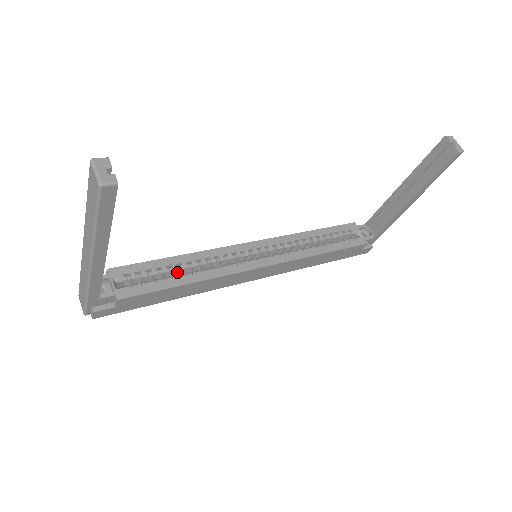
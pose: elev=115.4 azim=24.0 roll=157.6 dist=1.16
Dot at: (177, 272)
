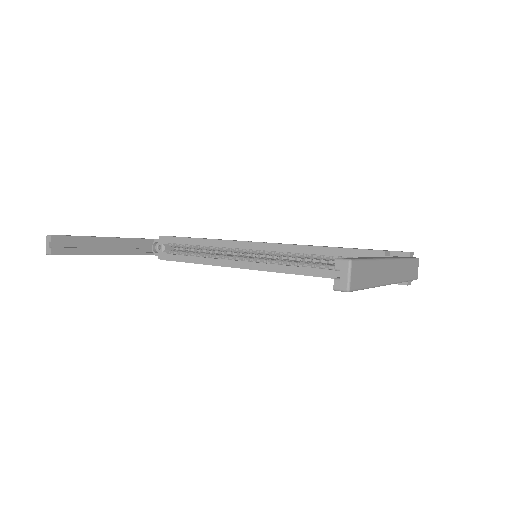
Dot at: (201, 249)
